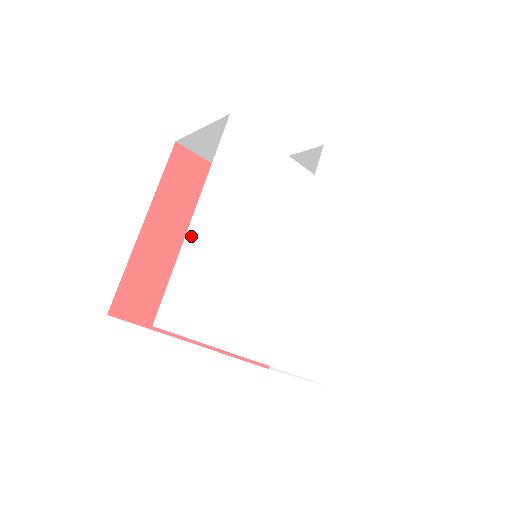
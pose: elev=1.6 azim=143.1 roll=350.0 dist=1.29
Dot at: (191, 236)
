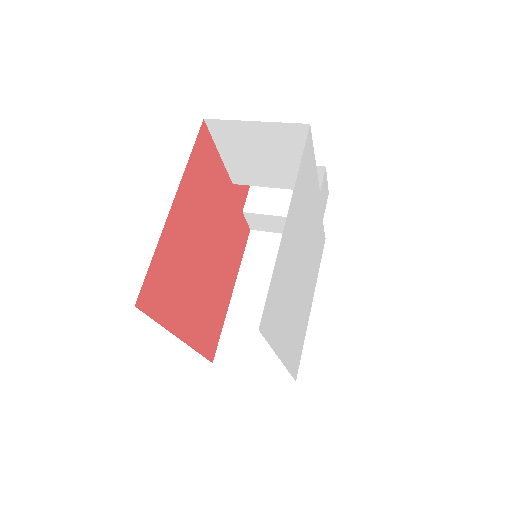
Dot at: (283, 239)
